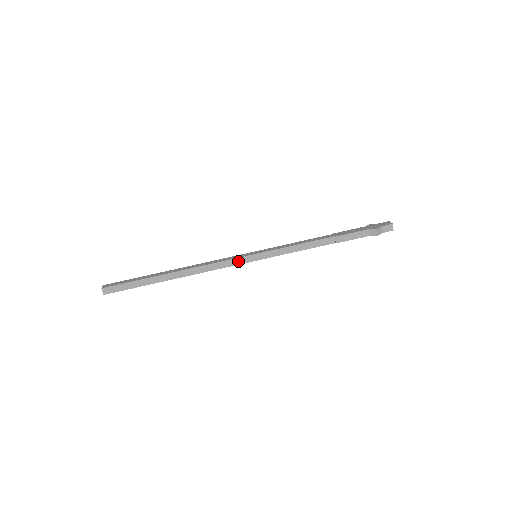
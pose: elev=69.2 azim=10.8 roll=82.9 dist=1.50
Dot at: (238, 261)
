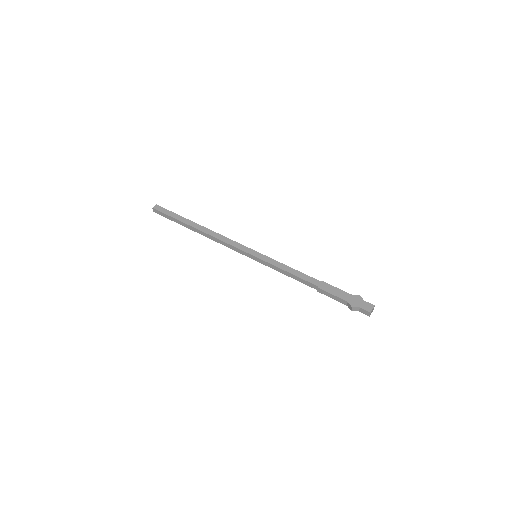
Dot at: (241, 251)
